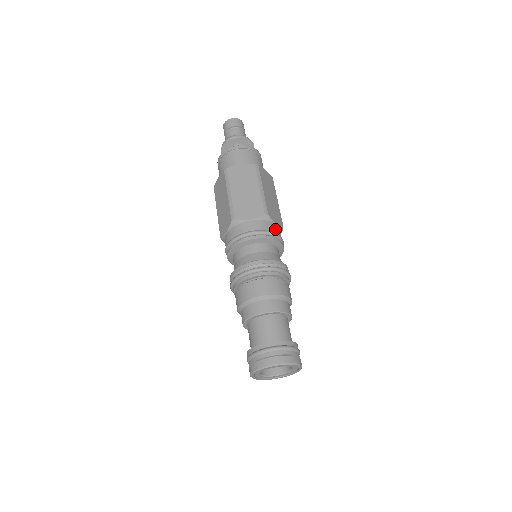
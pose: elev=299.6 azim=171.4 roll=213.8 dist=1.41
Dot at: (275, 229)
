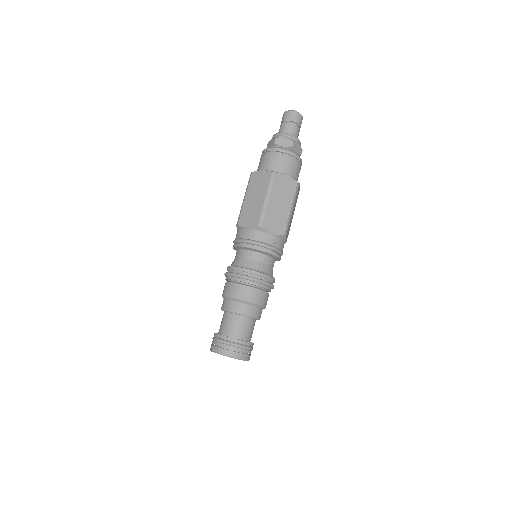
Dot at: (267, 239)
